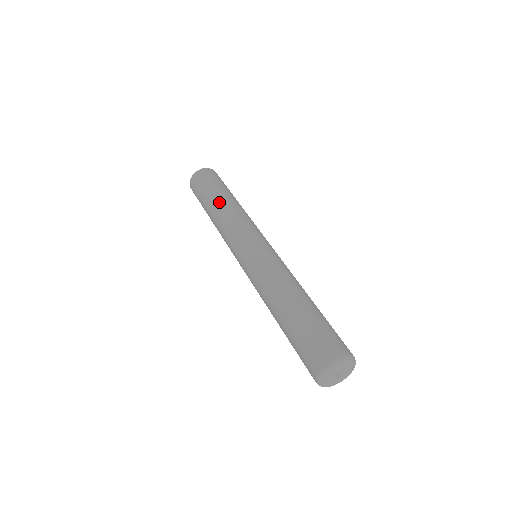
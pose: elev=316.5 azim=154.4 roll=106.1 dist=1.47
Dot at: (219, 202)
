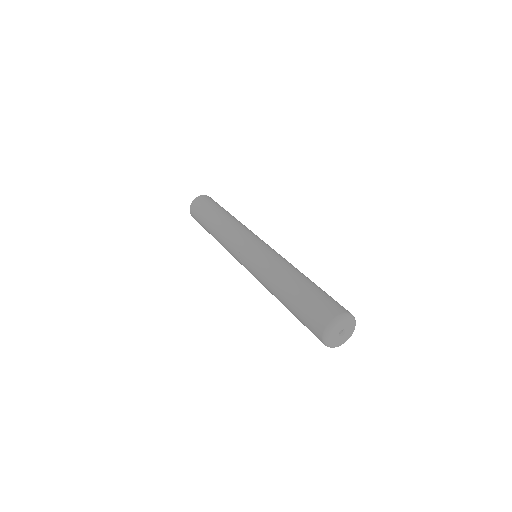
Dot at: (224, 215)
